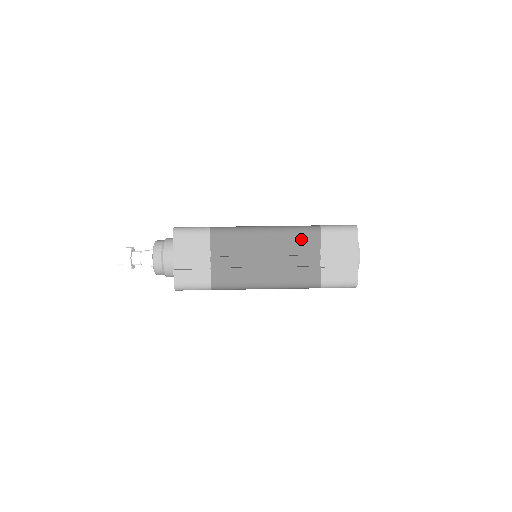
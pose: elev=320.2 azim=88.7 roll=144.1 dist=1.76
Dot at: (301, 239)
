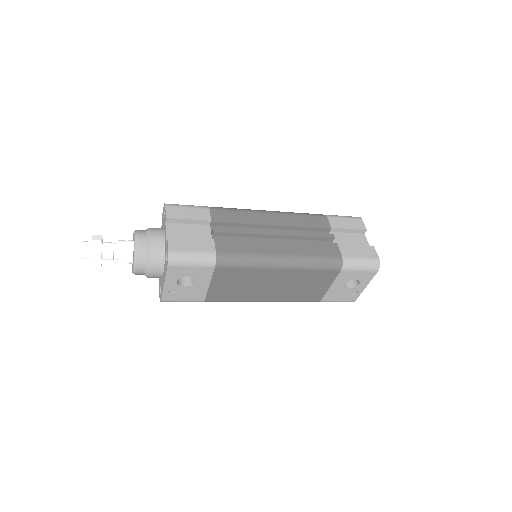
Dot at: (309, 219)
